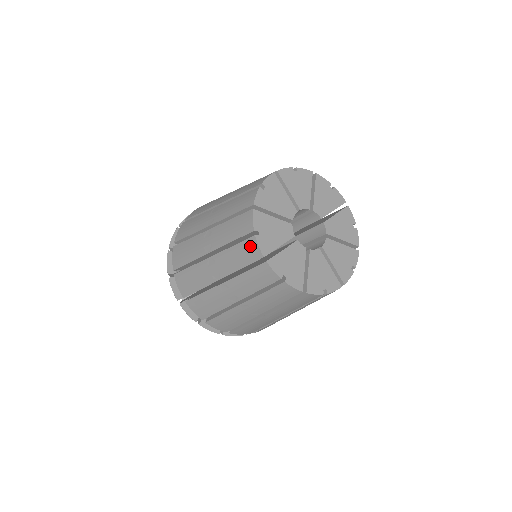
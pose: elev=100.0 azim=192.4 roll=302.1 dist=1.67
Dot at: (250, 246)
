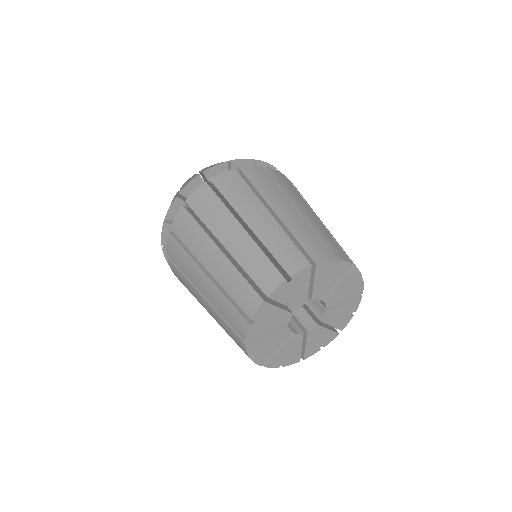
Dot at: (240, 322)
